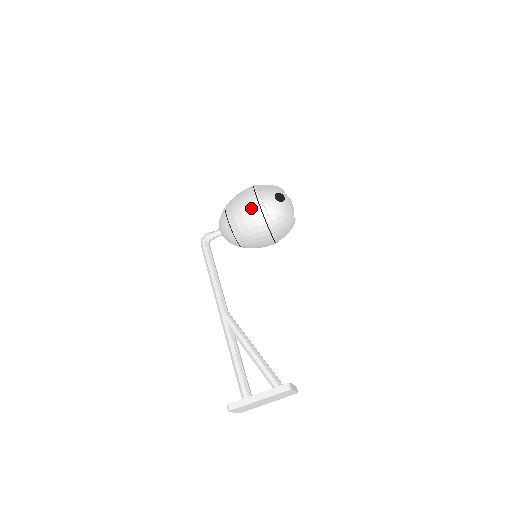
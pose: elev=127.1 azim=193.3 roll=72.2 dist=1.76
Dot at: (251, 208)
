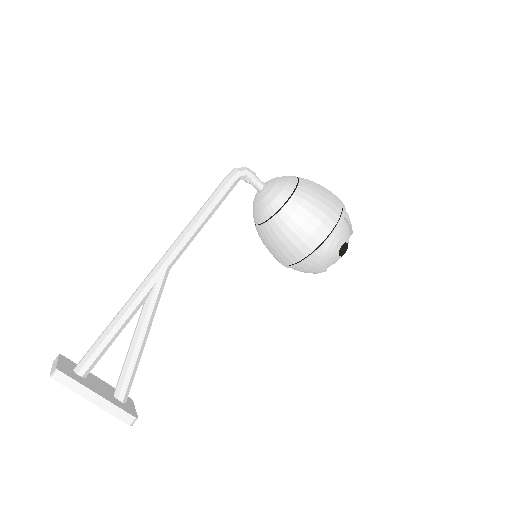
Dot at: (318, 229)
